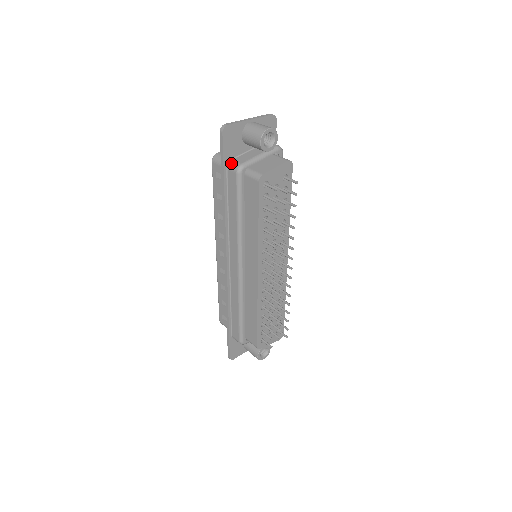
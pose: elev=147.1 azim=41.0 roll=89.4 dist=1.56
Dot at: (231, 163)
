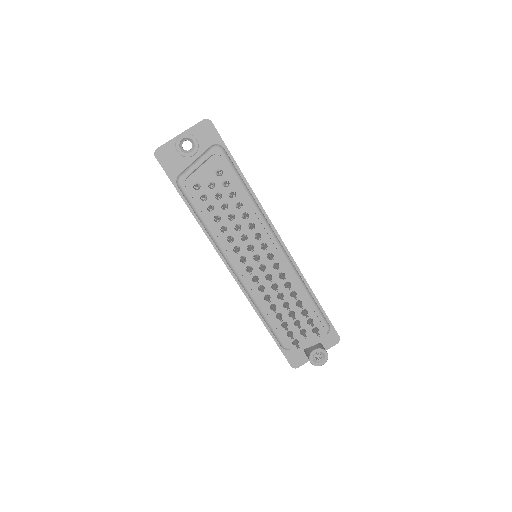
Dot at: occluded
